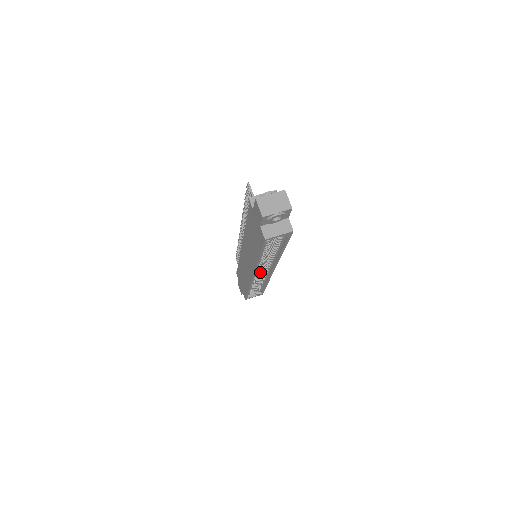
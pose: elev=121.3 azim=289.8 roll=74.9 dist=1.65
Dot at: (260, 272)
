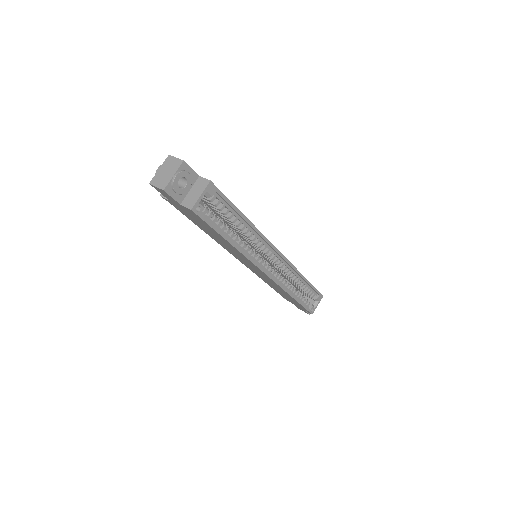
Dot at: (279, 269)
